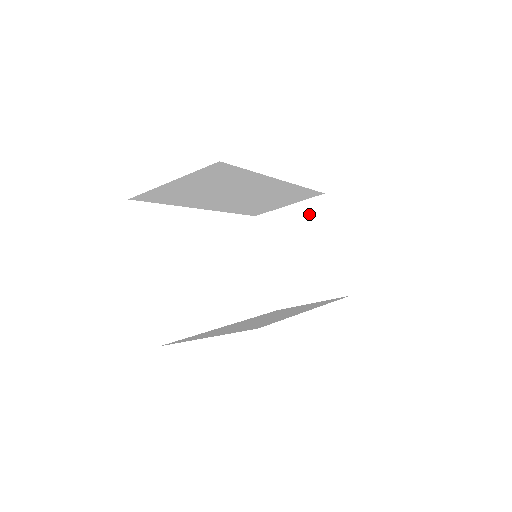
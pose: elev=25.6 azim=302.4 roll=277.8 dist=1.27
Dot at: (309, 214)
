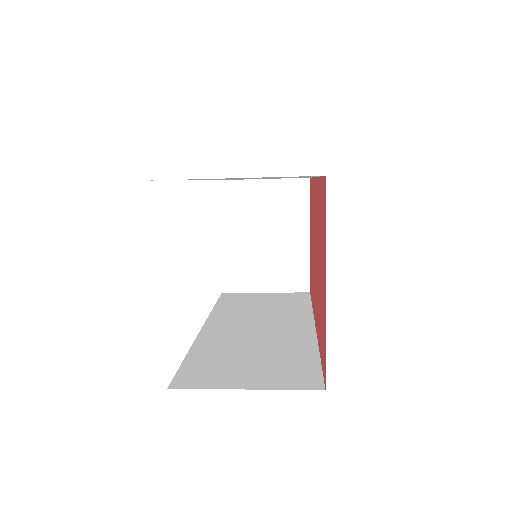
Dot at: (285, 196)
